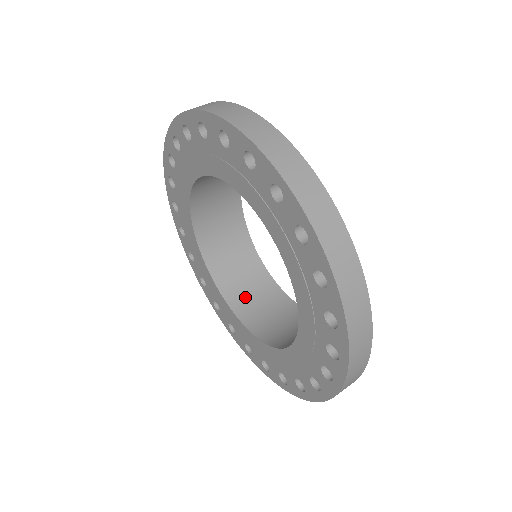
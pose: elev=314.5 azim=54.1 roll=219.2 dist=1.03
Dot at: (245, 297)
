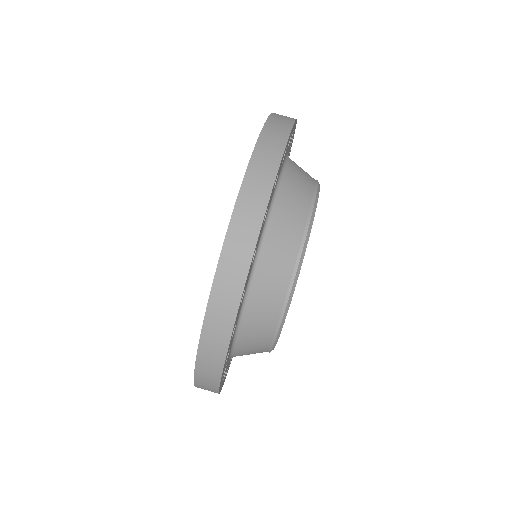
Dot at: occluded
